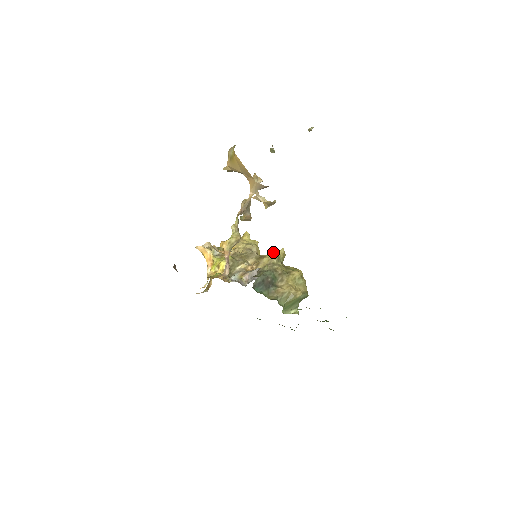
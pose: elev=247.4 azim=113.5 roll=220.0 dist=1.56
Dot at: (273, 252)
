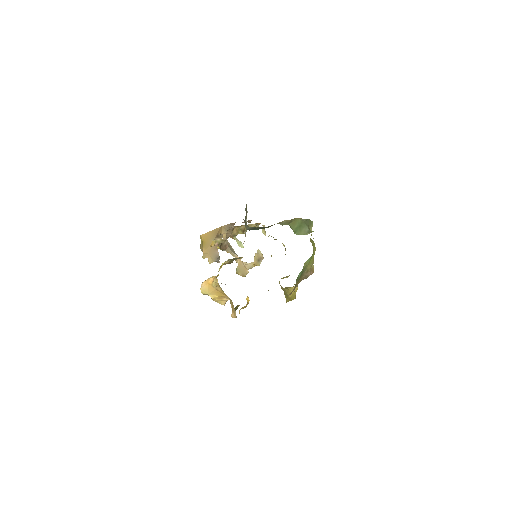
Dot at: occluded
